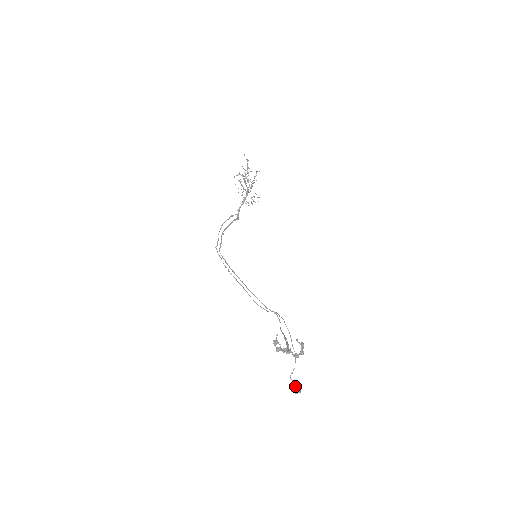
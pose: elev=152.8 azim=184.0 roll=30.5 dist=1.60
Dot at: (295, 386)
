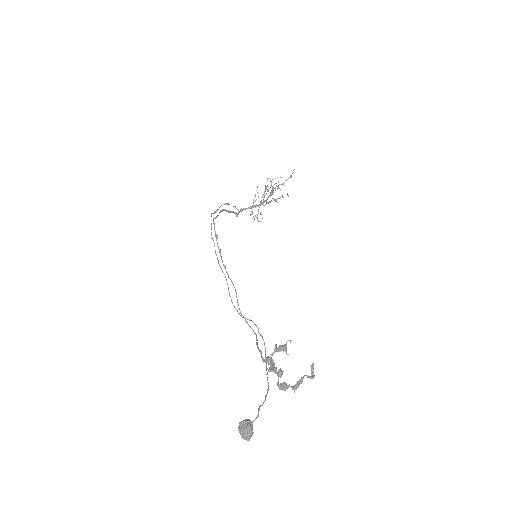
Dot at: (252, 425)
